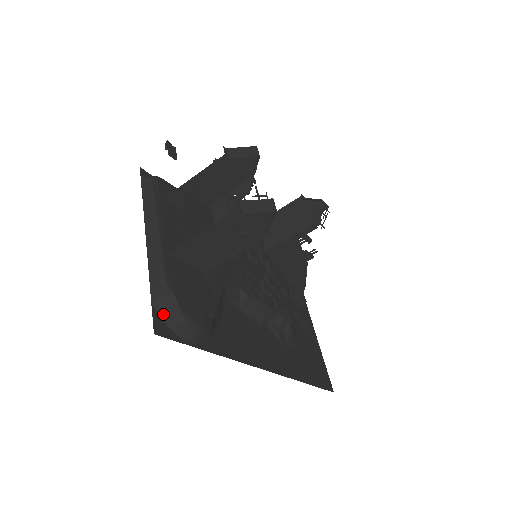
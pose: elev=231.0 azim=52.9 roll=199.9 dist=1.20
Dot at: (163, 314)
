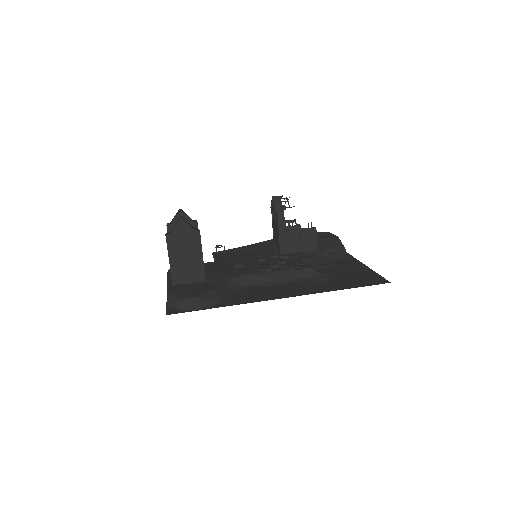
Dot at: (173, 307)
